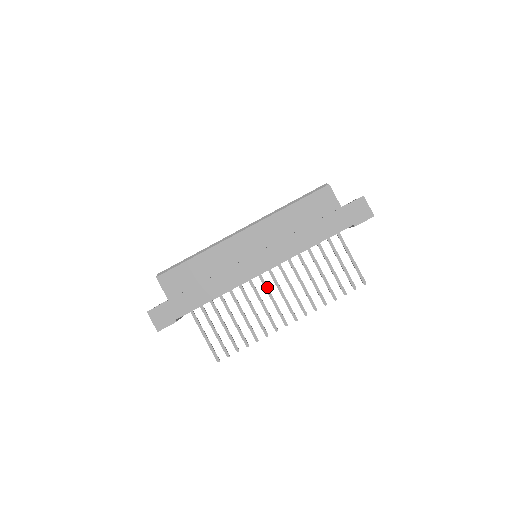
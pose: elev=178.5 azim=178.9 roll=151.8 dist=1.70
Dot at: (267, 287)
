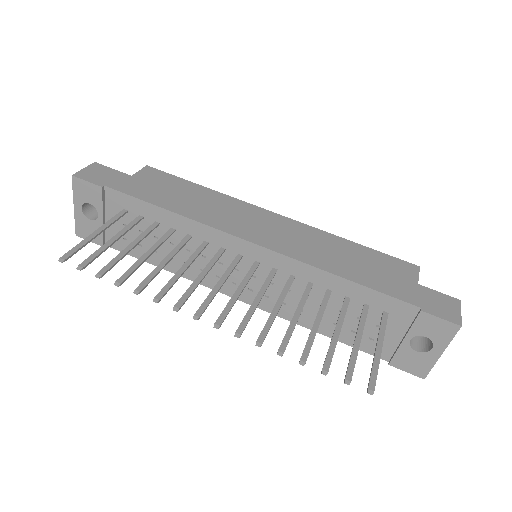
Dot at: (232, 269)
